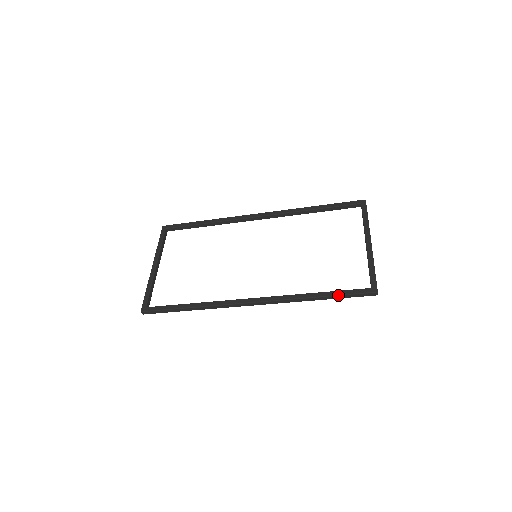
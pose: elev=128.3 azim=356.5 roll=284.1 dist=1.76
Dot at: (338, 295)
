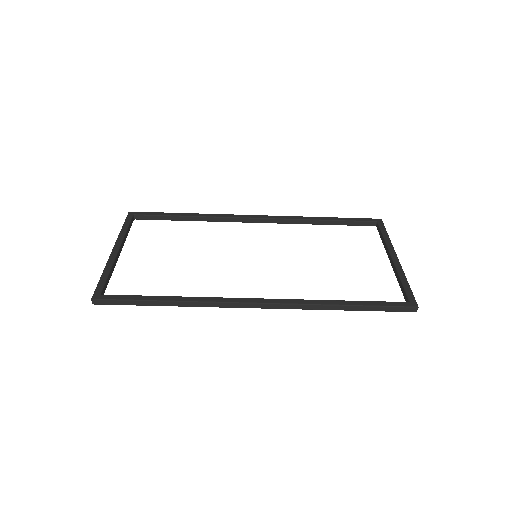
Dot at: (370, 305)
